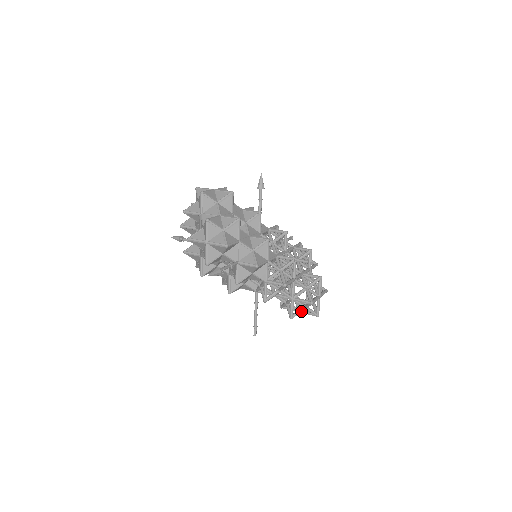
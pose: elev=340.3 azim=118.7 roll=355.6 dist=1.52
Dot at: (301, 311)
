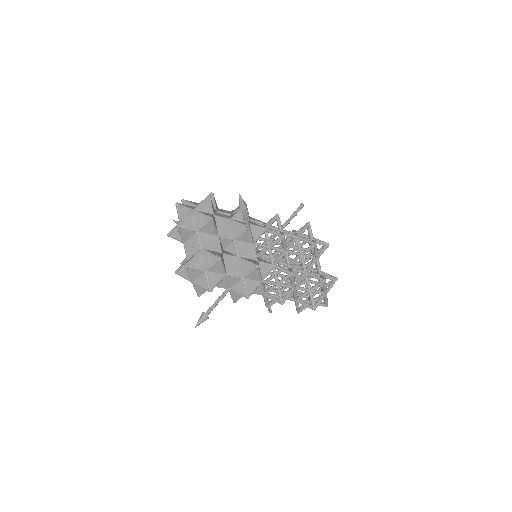
Dot at: (307, 307)
